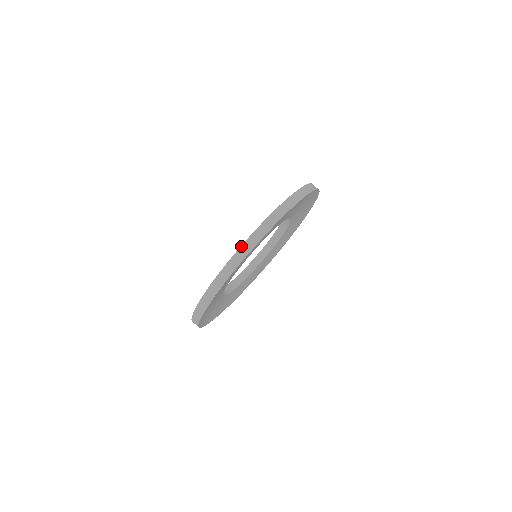
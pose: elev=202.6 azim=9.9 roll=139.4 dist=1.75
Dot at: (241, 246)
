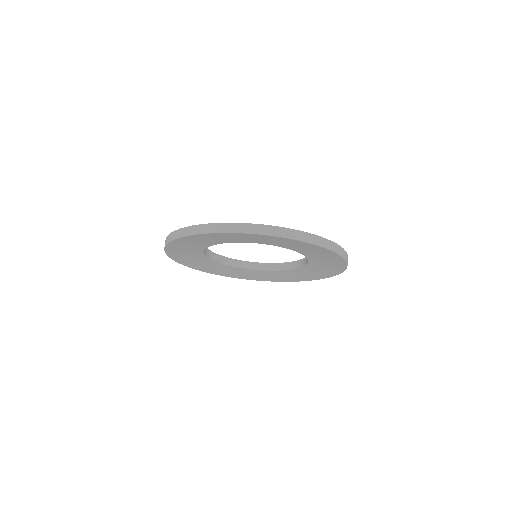
Dot at: (227, 223)
